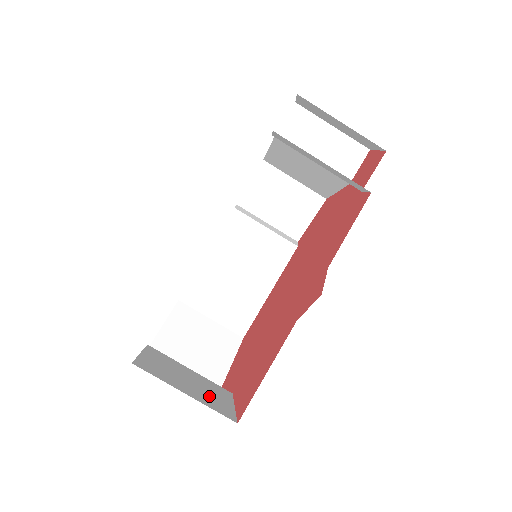
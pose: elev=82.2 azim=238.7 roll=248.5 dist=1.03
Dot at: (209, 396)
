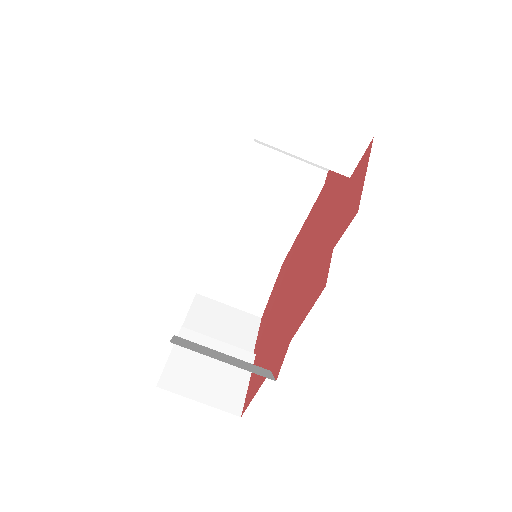
Dot at: (225, 385)
